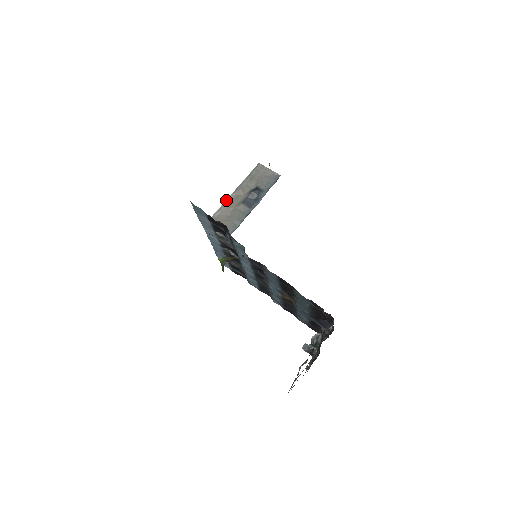
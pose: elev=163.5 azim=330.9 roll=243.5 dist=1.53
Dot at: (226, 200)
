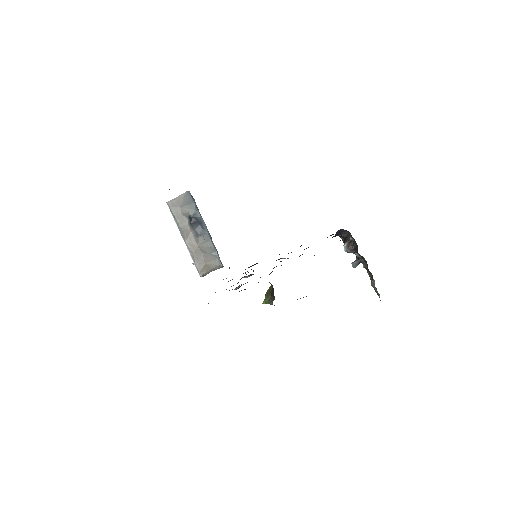
Dot at: occluded
